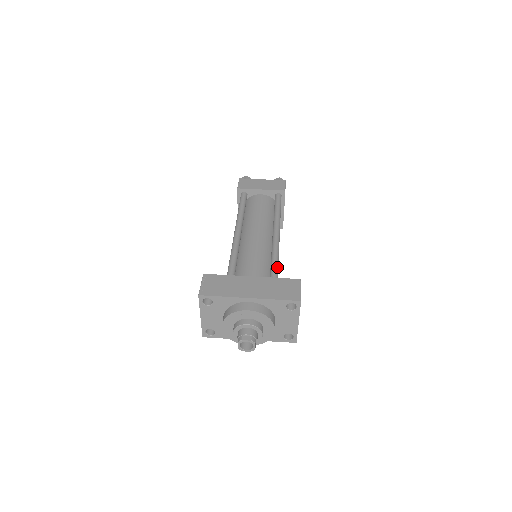
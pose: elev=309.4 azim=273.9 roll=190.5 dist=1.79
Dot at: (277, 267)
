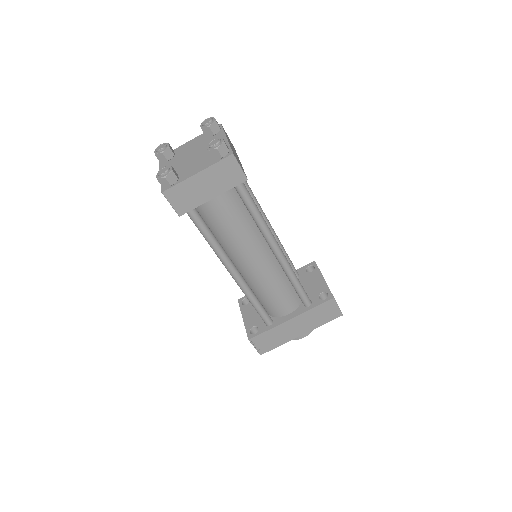
Dot at: (303, 291)
